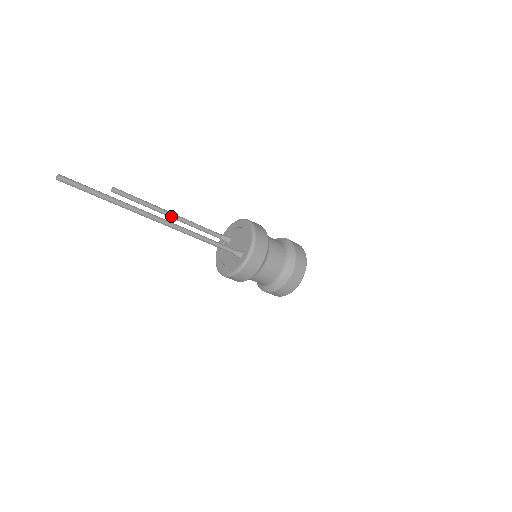
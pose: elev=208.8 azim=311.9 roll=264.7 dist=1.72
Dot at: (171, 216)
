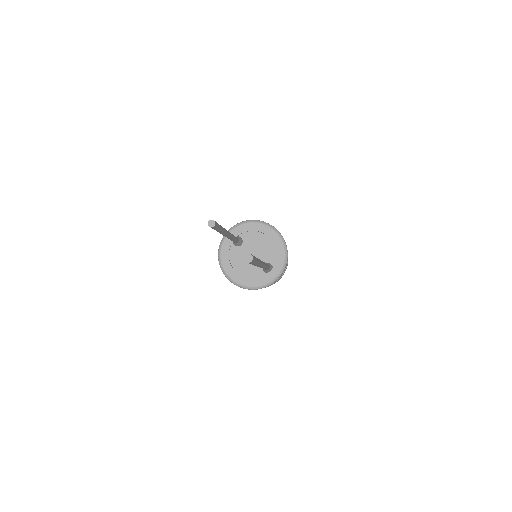
Dot at: (228, 236)
